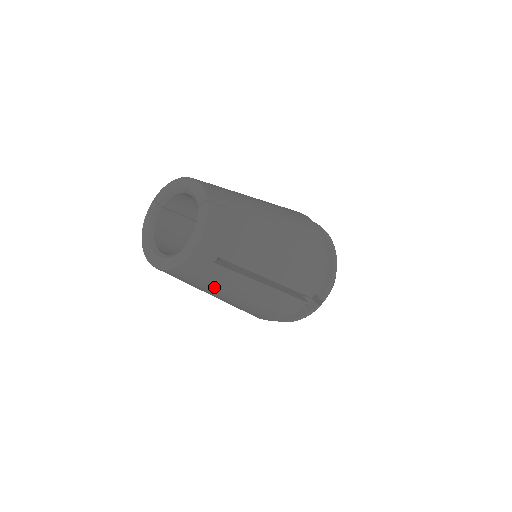
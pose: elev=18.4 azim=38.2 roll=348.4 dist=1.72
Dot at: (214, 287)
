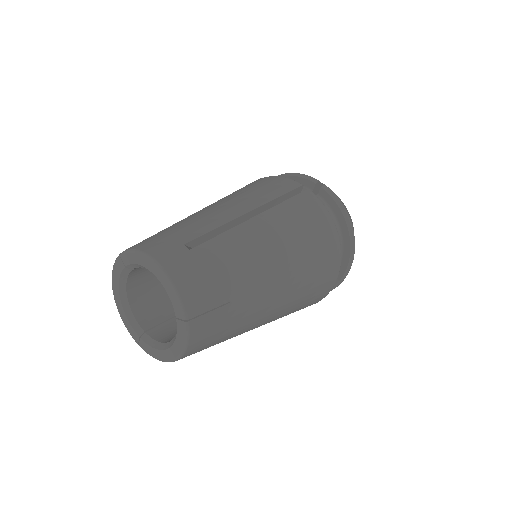
Dot at: occluded
